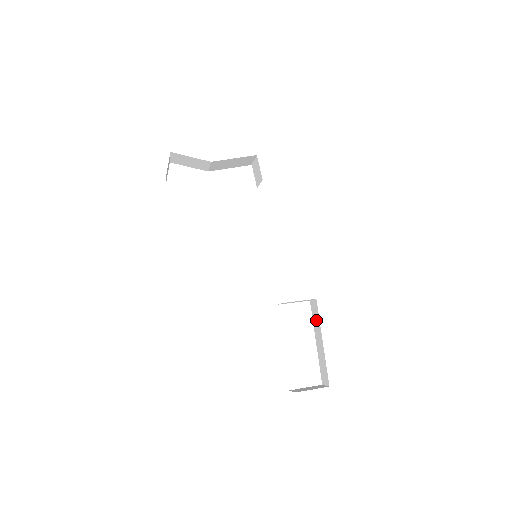
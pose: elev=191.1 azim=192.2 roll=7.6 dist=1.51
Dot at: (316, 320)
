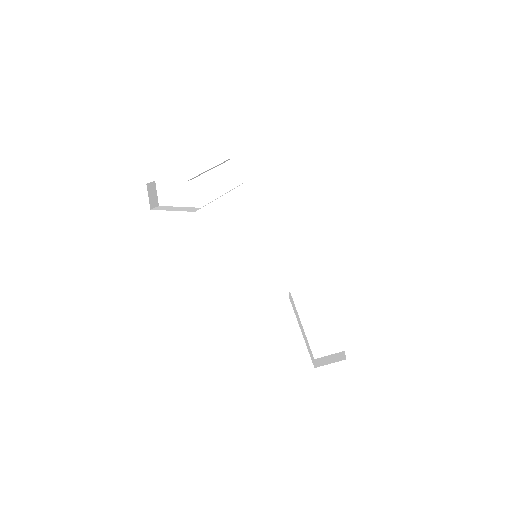
Dot at: occluded
